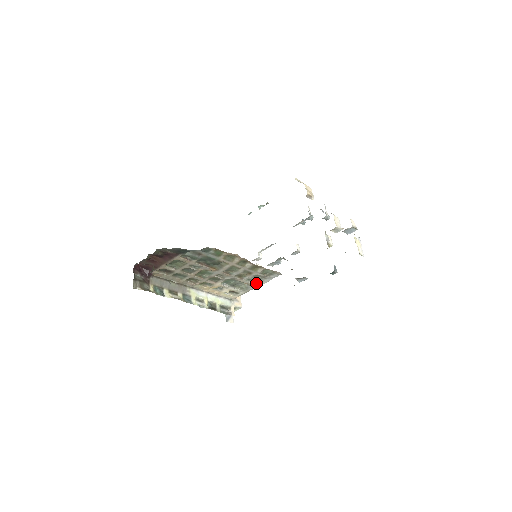
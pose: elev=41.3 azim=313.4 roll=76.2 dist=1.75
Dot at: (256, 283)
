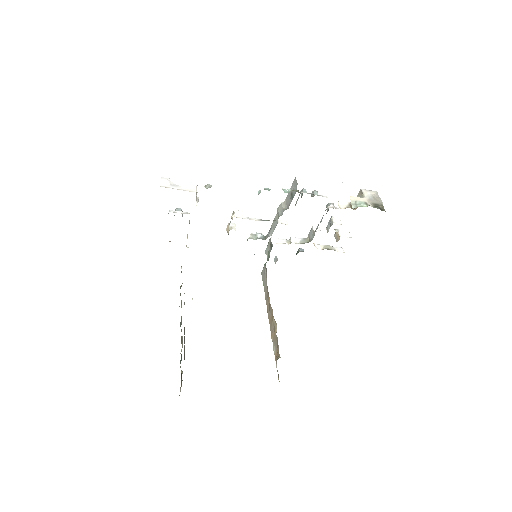
Dot at: occluded
